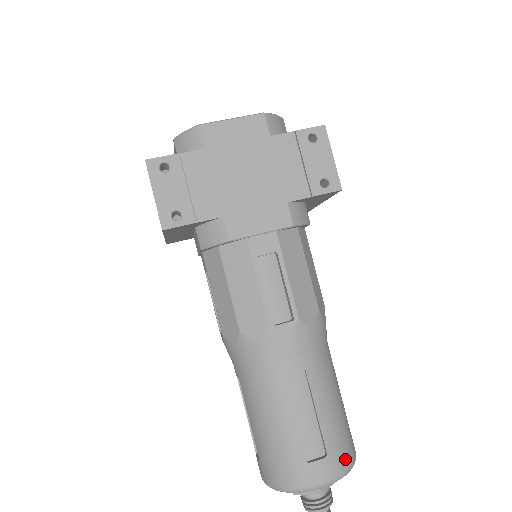
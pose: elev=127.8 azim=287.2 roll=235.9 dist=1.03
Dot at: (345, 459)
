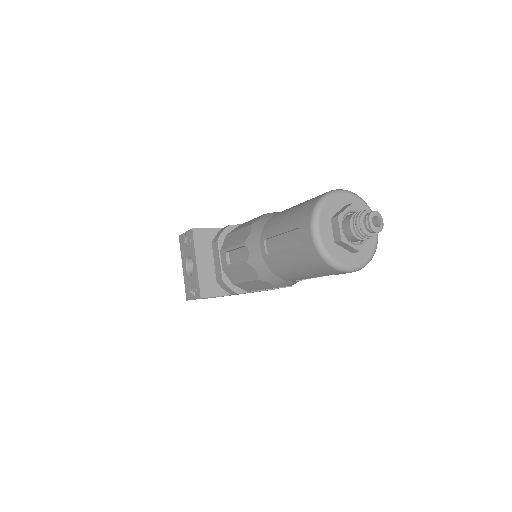
Dot at: occluded
